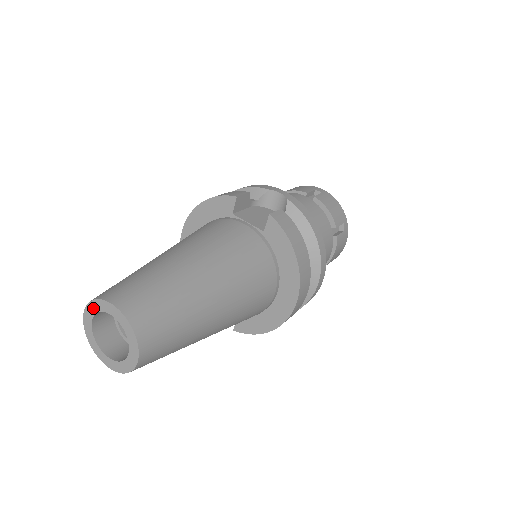
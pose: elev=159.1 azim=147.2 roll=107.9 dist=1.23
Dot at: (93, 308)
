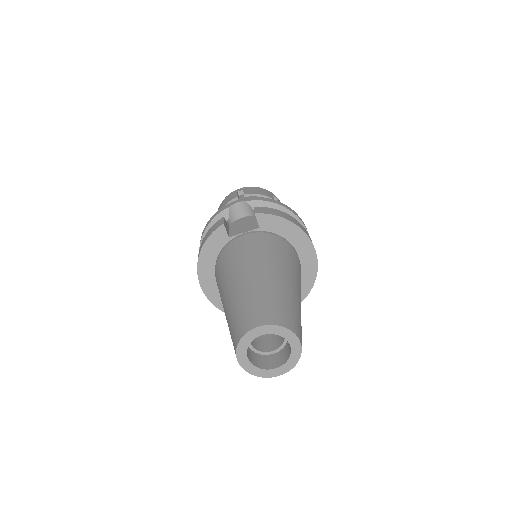
Dot at: (243, 347)
